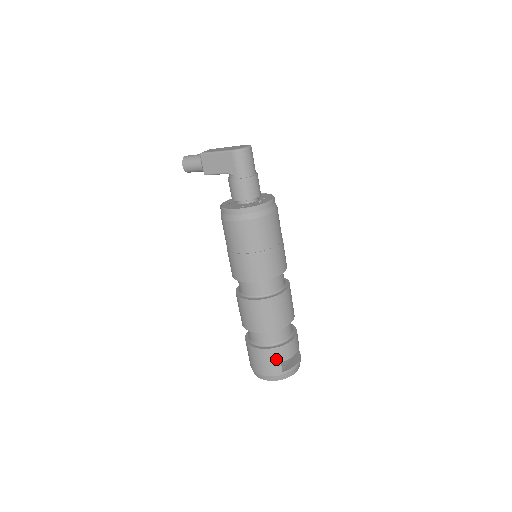
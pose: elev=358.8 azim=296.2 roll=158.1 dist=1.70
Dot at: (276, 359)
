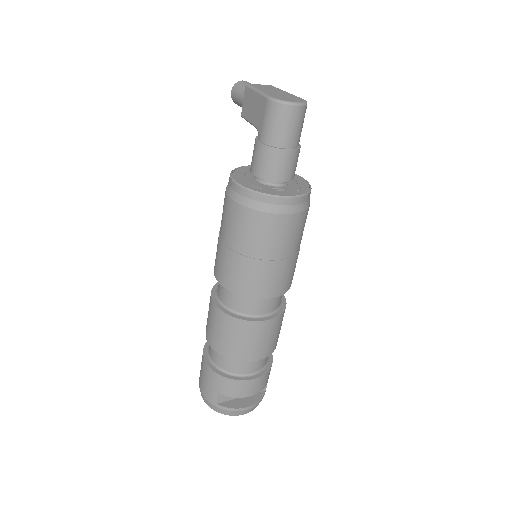
Dot at: (215, 385)
